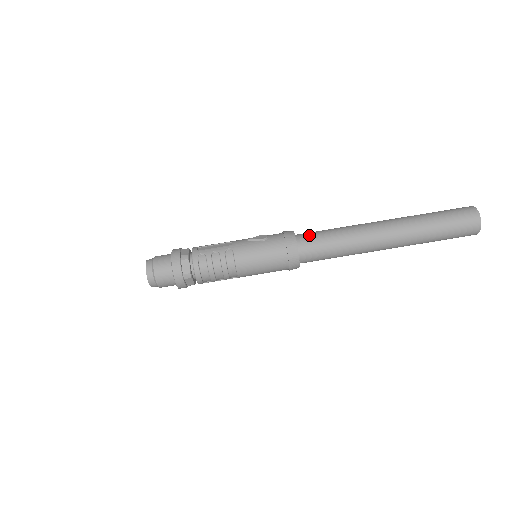
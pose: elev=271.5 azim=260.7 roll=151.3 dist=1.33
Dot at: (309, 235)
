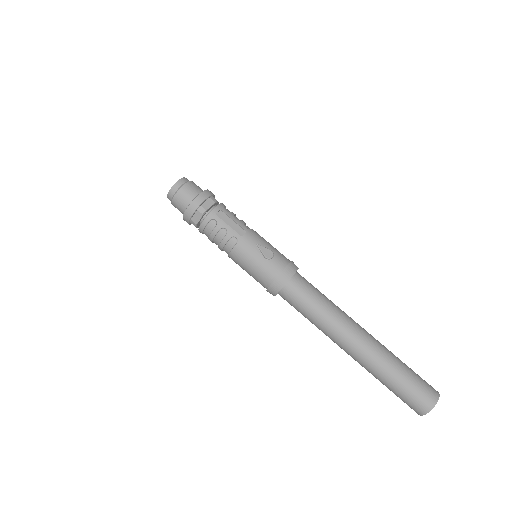
Dot at: (301, 288)
